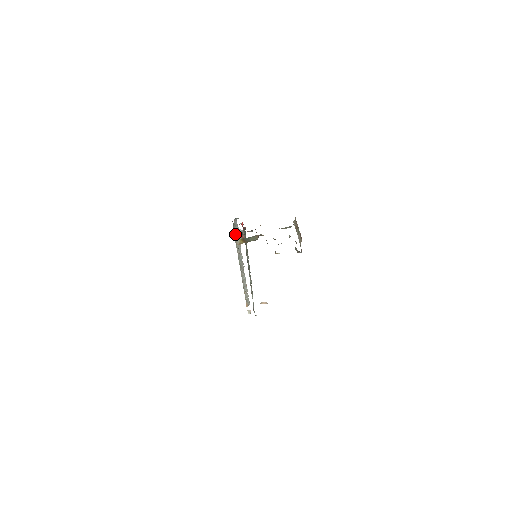
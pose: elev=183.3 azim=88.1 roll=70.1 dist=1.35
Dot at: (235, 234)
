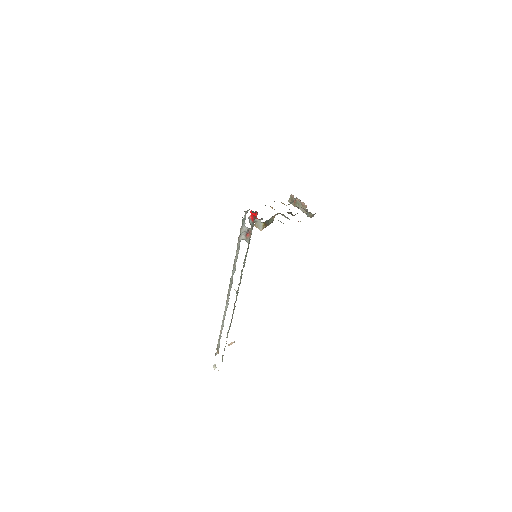
Dot at: (255, 222)
